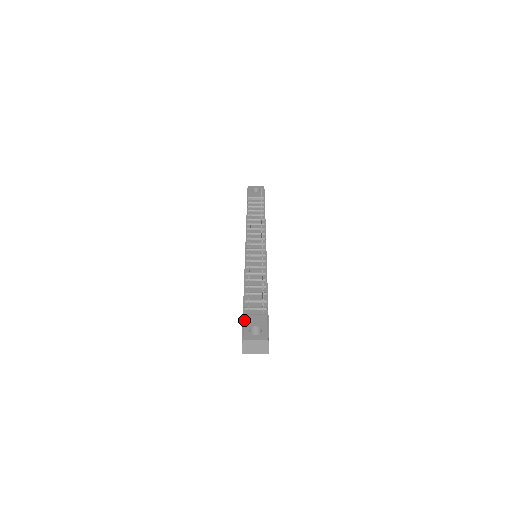
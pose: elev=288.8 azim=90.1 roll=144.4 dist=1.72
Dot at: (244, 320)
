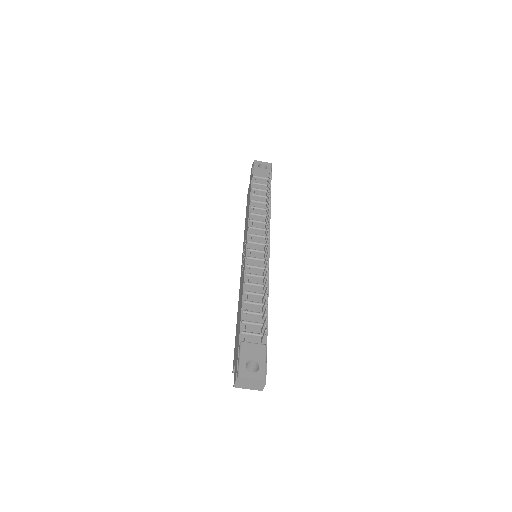
Dot at: (241, 350)
